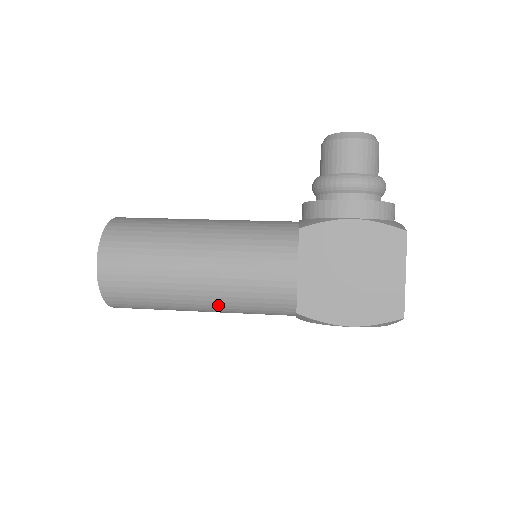
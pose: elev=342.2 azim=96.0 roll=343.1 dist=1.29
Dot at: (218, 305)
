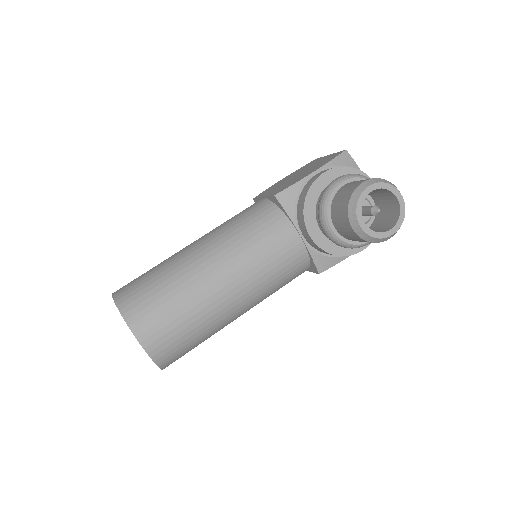
Dot at: occluded
